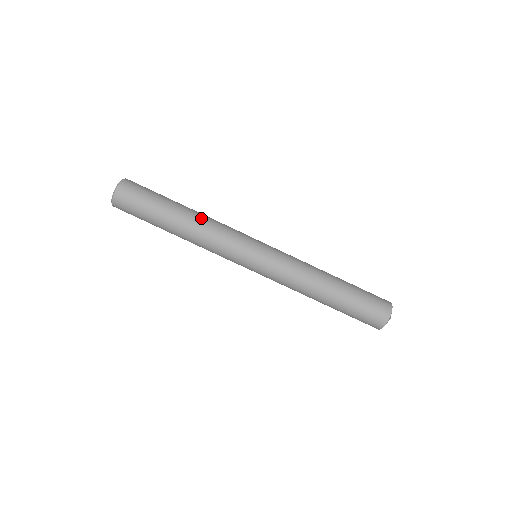
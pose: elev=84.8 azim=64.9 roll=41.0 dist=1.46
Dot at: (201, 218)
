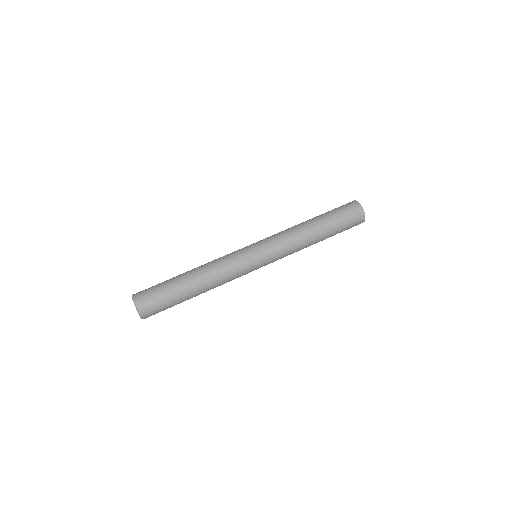
Dot at: (204, 269)
